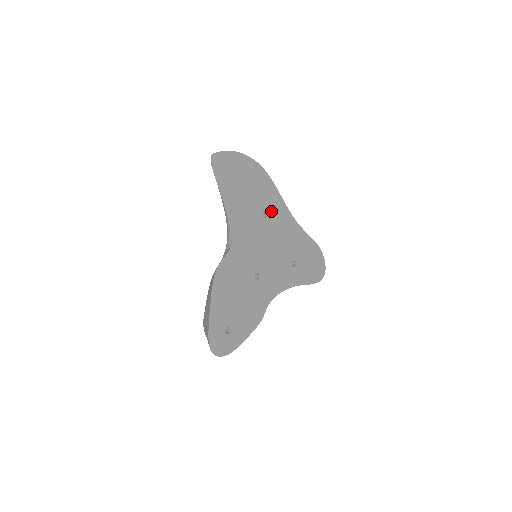
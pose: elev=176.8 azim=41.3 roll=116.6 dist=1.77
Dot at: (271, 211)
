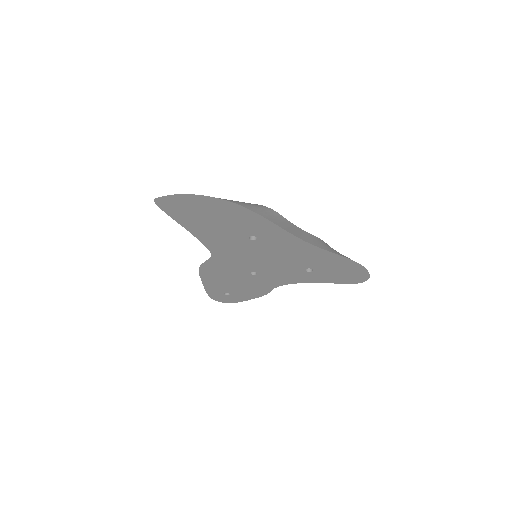
Dot at: (262, 236)
